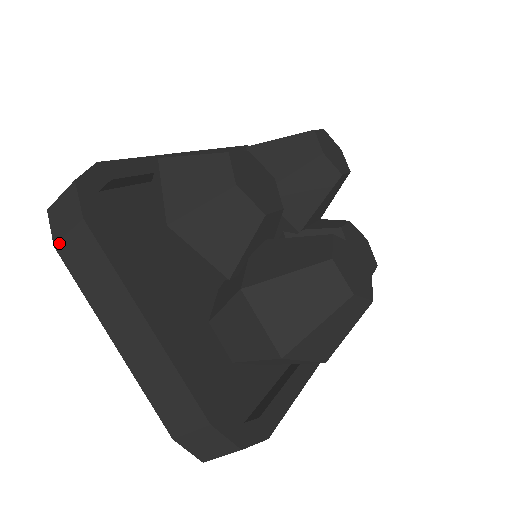
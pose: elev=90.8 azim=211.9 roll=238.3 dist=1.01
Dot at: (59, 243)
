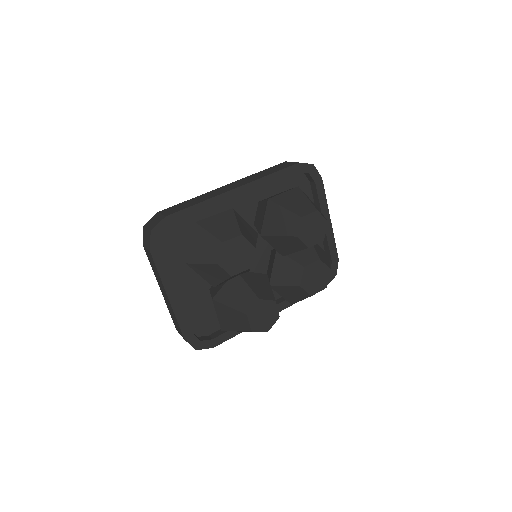
Dot at: (144, 247)
